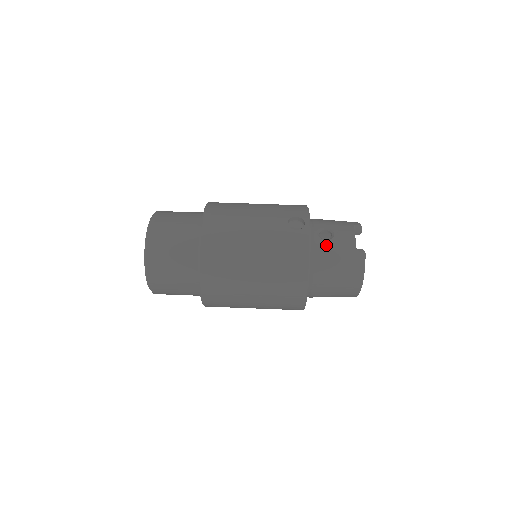
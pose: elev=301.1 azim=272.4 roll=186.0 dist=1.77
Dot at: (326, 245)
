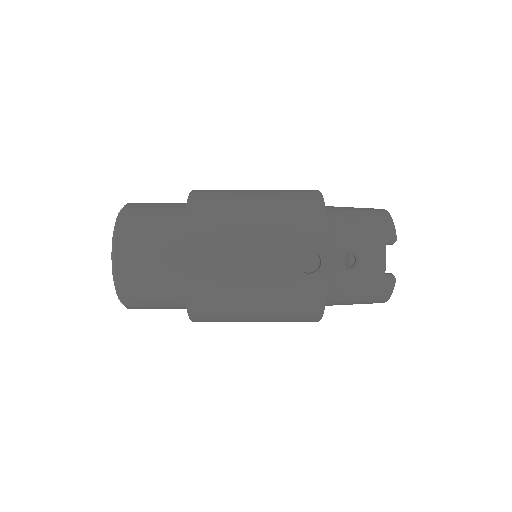
Dot at: (347, 277)
